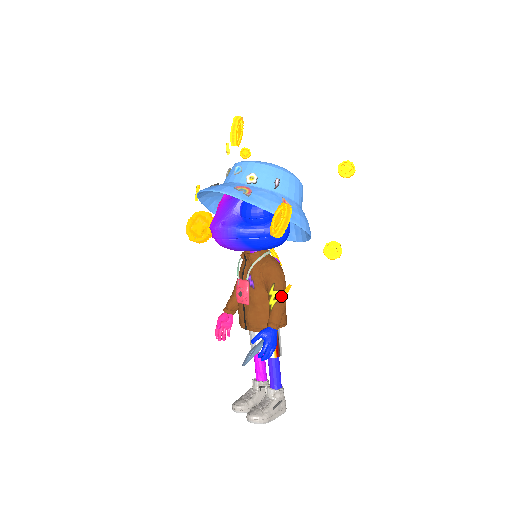
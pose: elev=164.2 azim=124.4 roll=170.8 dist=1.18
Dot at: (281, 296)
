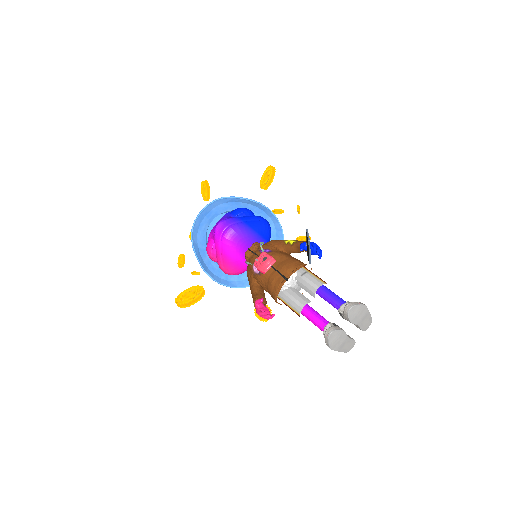
Dot at: occluded
